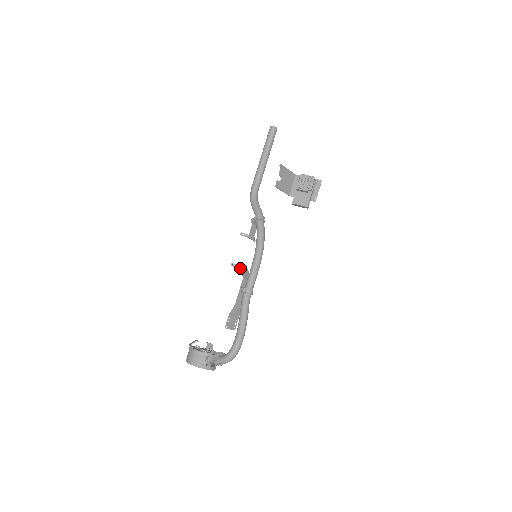
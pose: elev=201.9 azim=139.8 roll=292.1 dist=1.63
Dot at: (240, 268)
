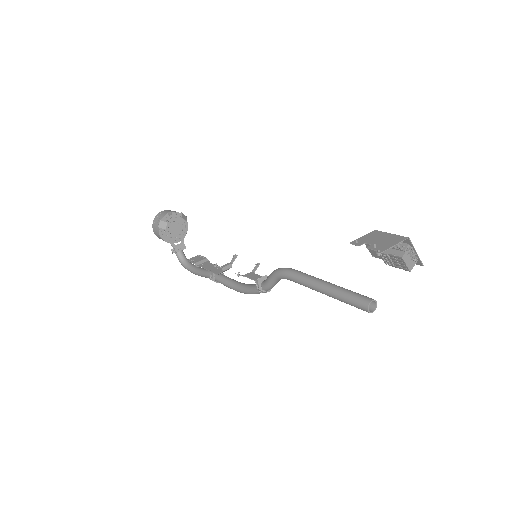
Dot at: (223, 266)
